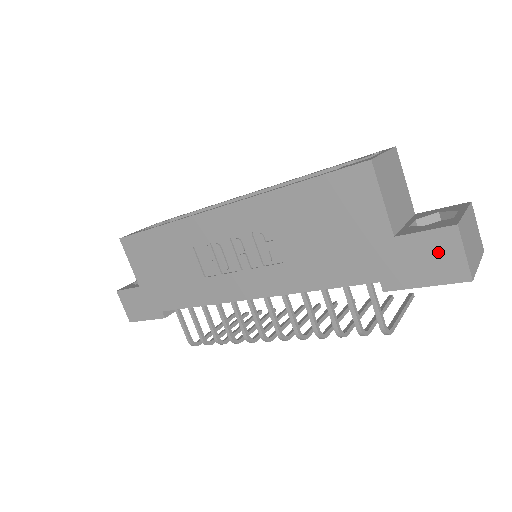
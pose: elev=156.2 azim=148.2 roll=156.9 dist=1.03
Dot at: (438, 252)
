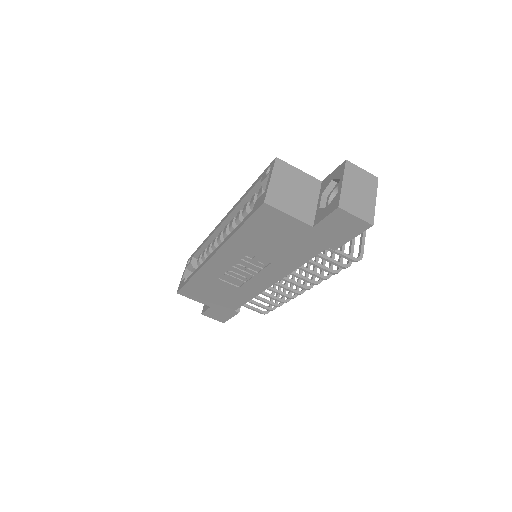
Dot at: (342, 223)
